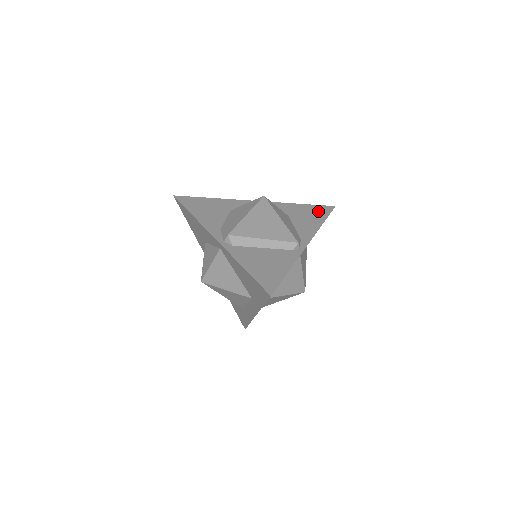
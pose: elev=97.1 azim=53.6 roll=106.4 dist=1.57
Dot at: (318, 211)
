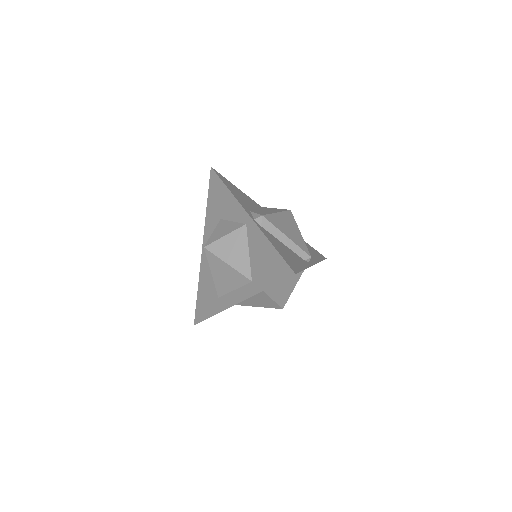
Dot at: (316, 252)
